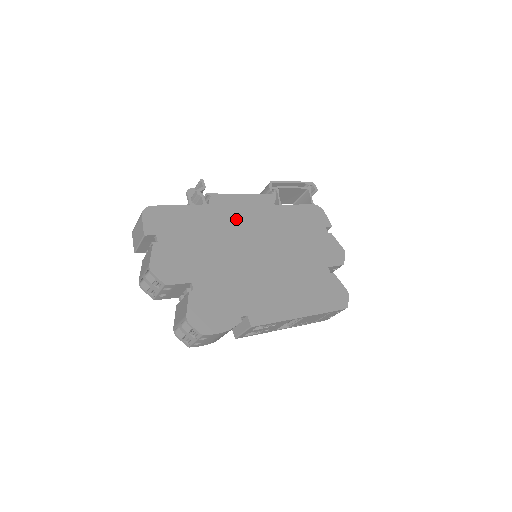
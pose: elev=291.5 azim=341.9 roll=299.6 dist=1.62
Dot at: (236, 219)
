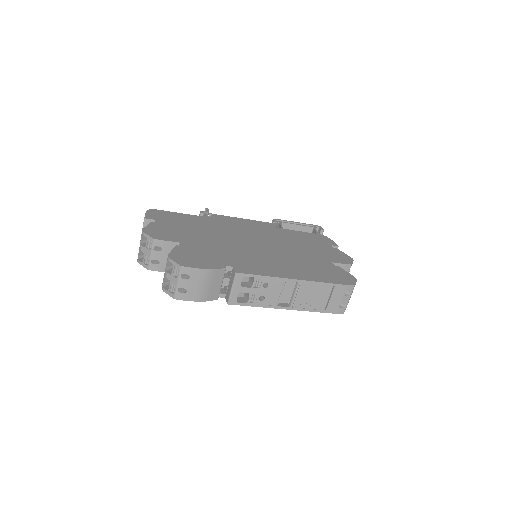
Dot at: (235, 227)
